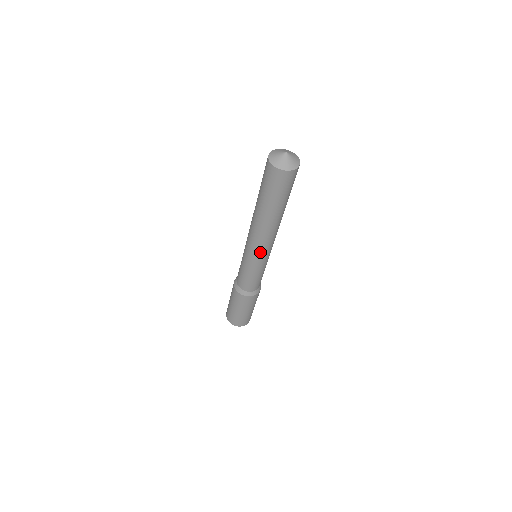
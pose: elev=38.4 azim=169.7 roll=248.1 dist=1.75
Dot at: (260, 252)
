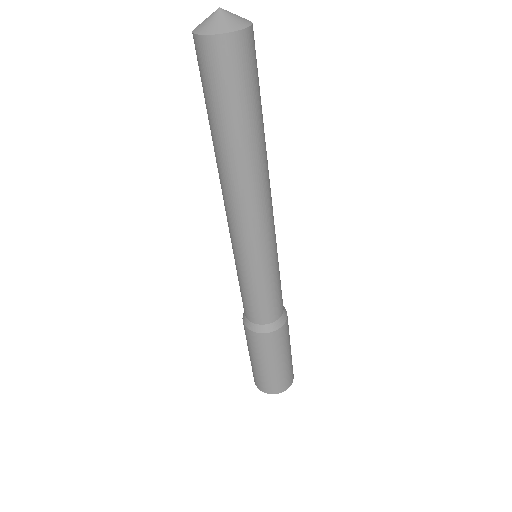
Dot at: (263, 235)
